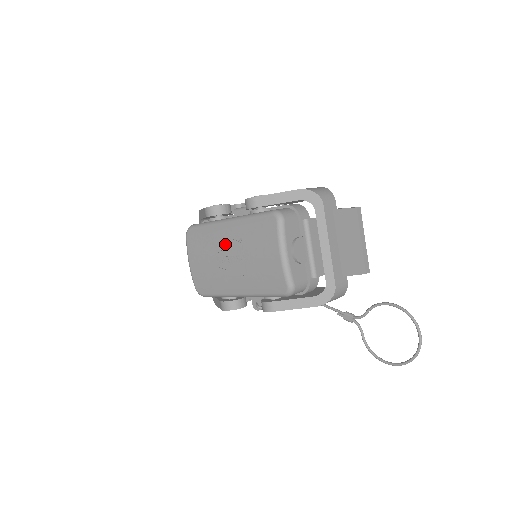
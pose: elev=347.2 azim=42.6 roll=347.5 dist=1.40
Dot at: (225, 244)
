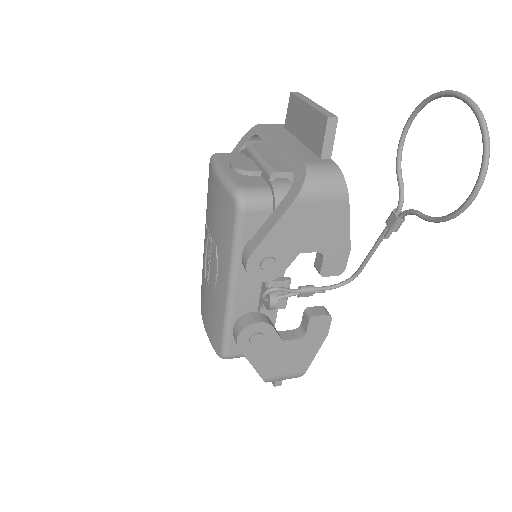
Dot at: (204, 252)
